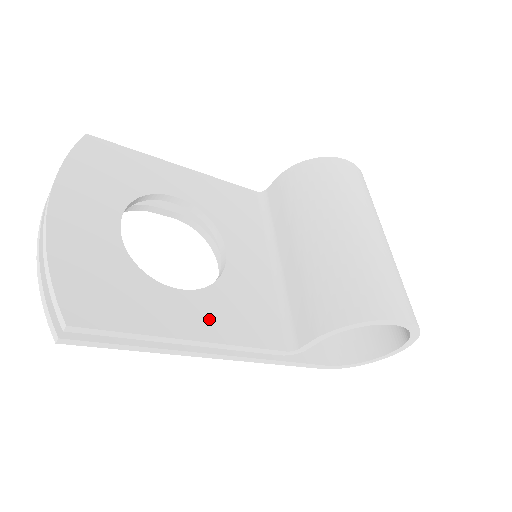
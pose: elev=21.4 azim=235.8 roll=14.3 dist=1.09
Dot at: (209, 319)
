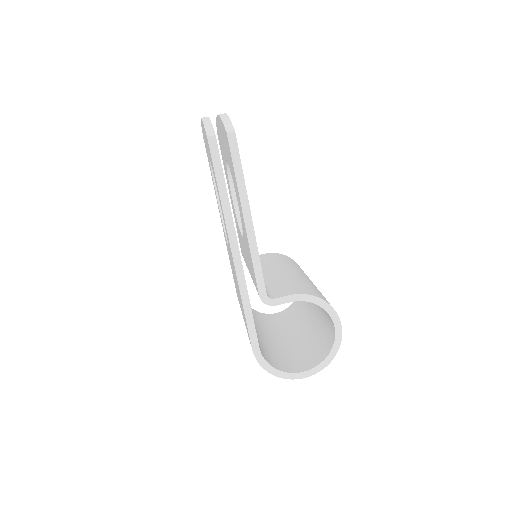
Dot at: occluded
